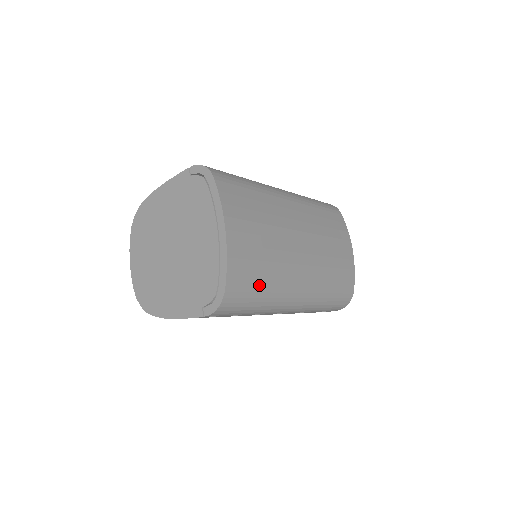
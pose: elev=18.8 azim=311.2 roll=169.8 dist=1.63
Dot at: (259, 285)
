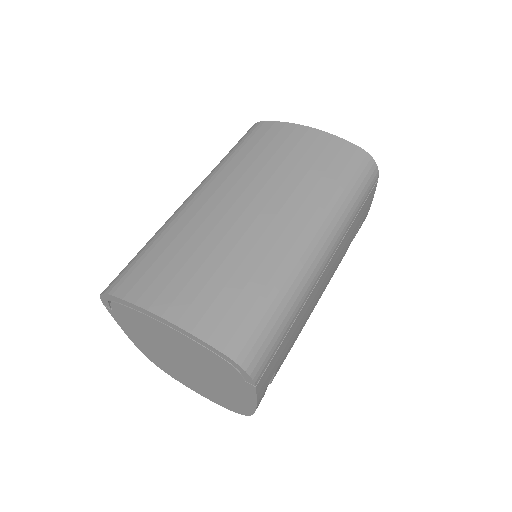
Dot at: (254, 300)
